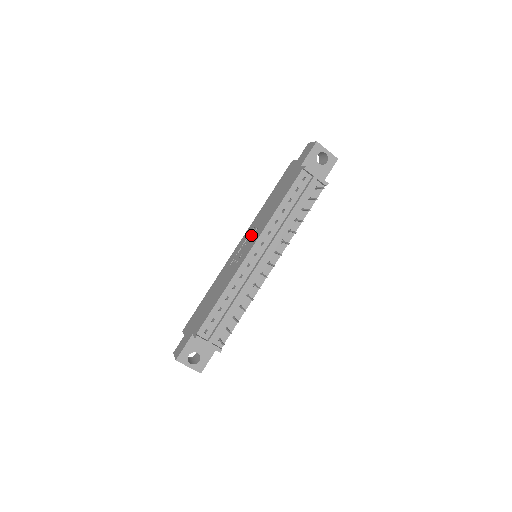
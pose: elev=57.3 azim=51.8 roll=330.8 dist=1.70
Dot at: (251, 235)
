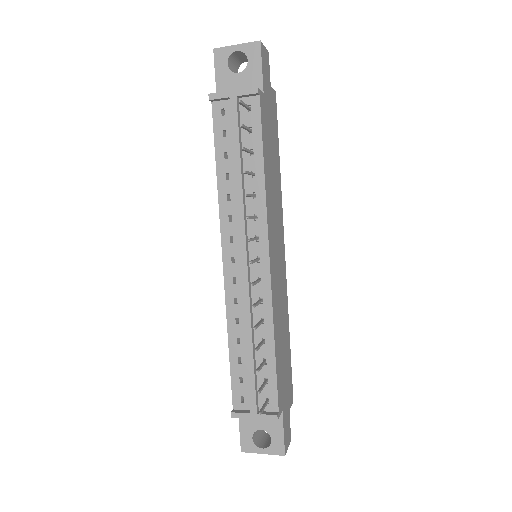
Dot at: occluded
